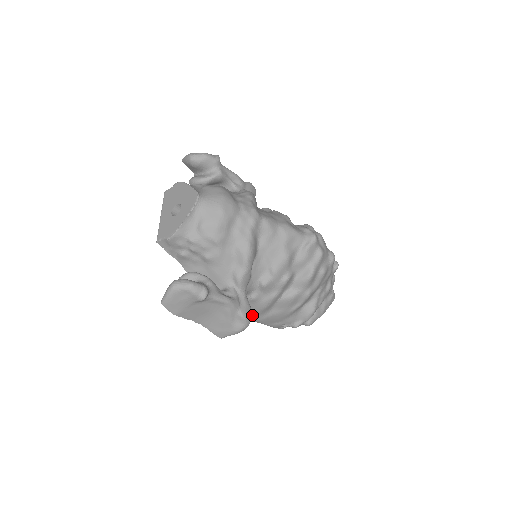
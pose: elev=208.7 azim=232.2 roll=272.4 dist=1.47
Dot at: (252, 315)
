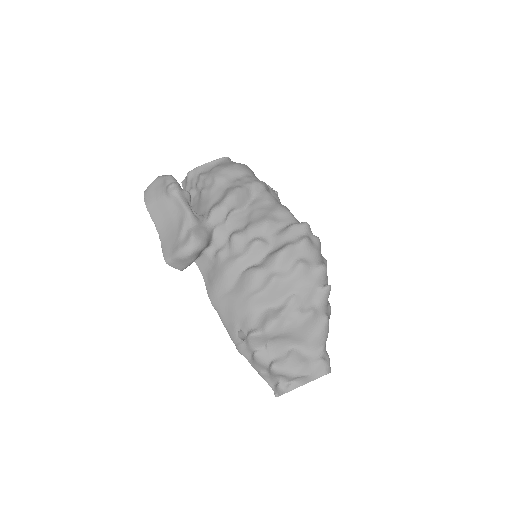
Dot at: (213, 287)
